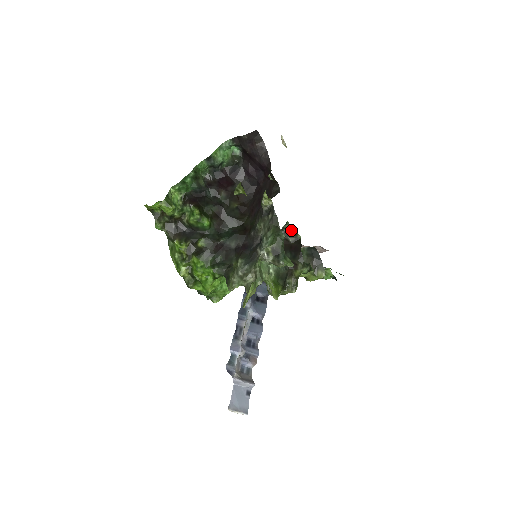
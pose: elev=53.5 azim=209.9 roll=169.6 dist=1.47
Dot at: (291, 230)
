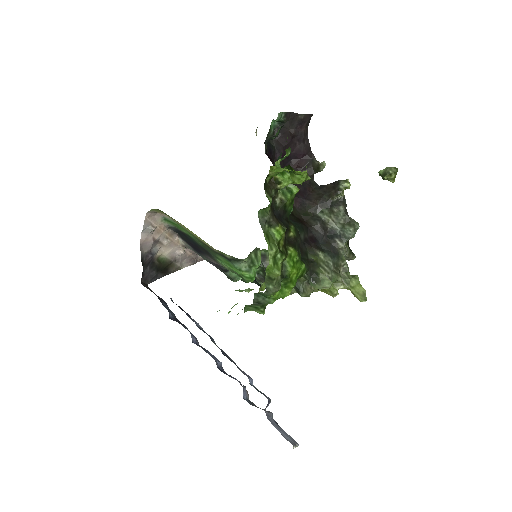
Dot at: occluded
